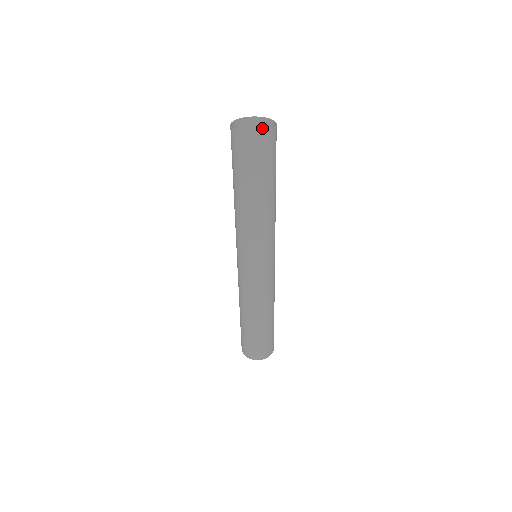
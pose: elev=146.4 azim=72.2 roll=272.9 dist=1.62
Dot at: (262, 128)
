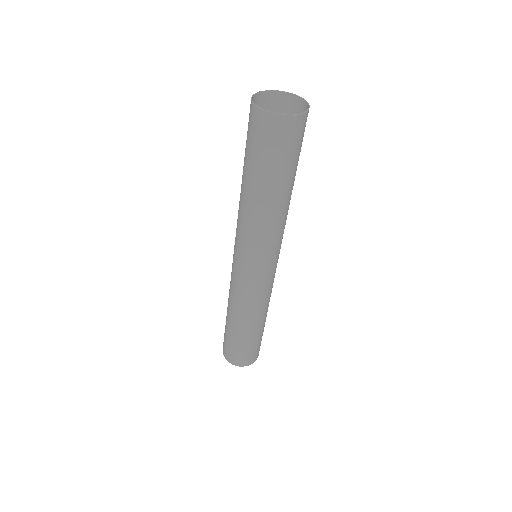
Dot at: (272, 104)
